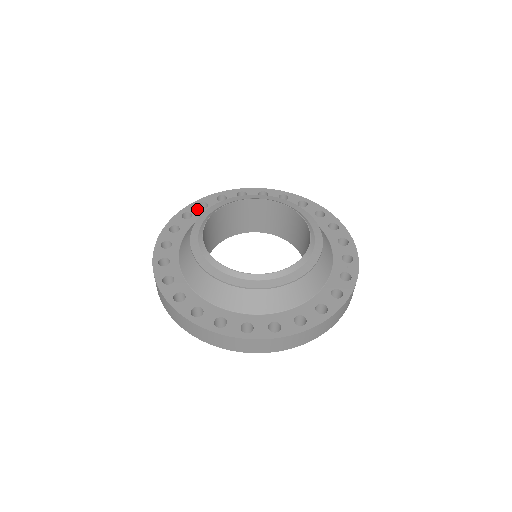
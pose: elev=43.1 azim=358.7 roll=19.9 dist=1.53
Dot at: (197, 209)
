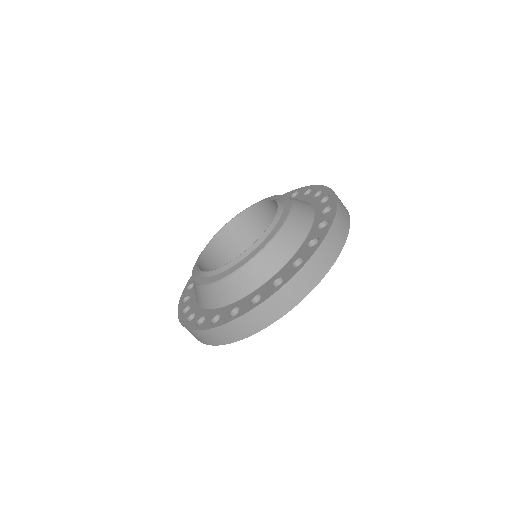
Dot at: occluded
